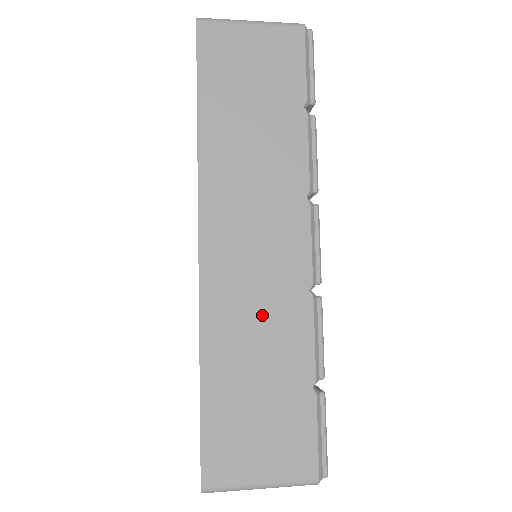
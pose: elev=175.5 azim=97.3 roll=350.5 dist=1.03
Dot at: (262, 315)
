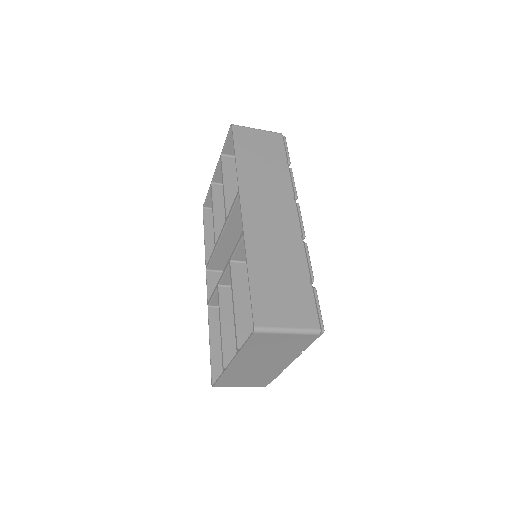
Dot at: (278, 245)
